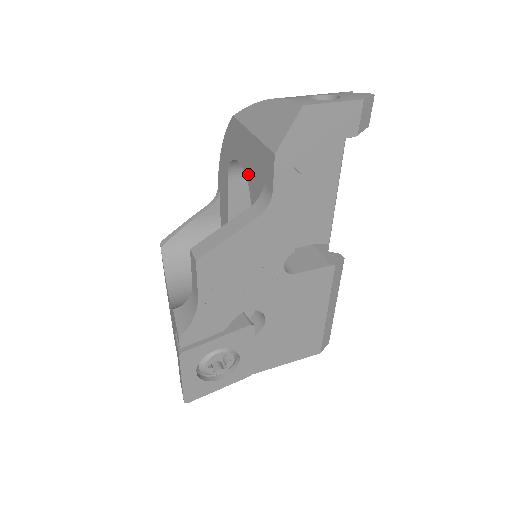
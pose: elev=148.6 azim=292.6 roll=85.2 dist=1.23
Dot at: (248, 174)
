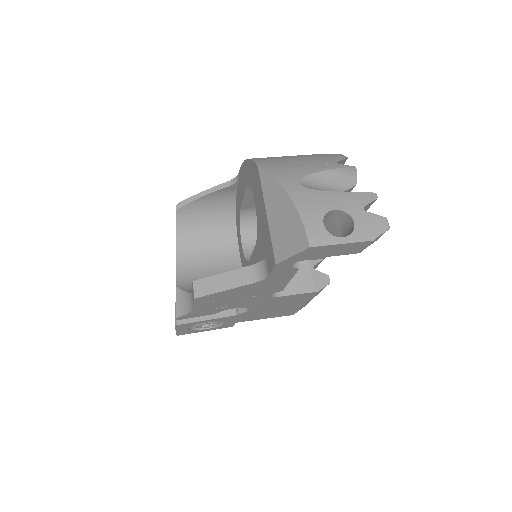
Dot at: (258, 226)
